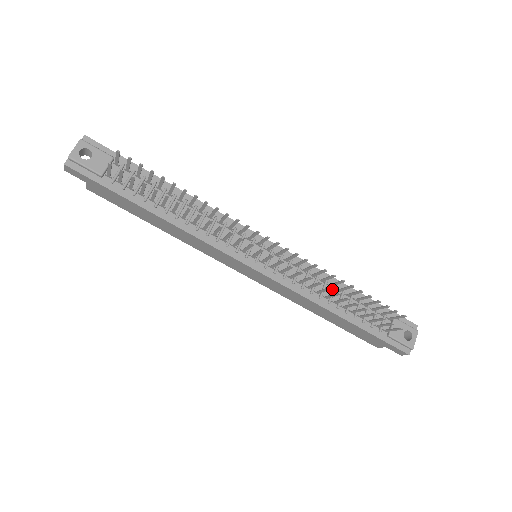
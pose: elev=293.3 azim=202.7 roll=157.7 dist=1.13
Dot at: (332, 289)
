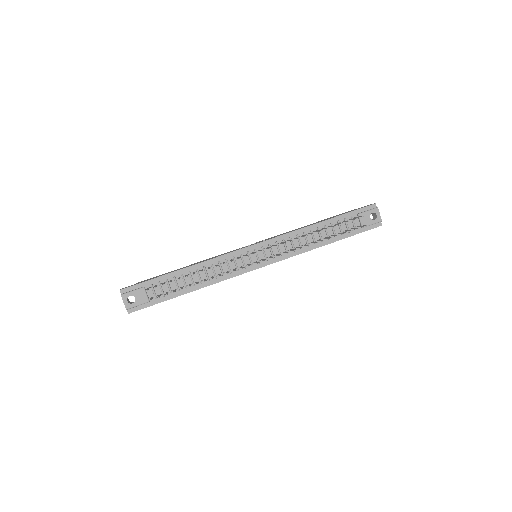
Dot at: (311, 234)
